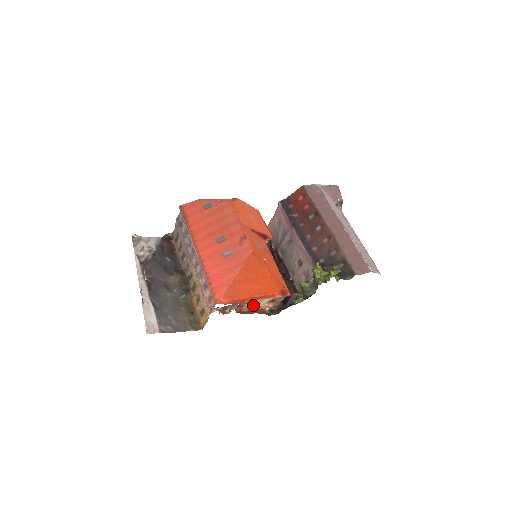
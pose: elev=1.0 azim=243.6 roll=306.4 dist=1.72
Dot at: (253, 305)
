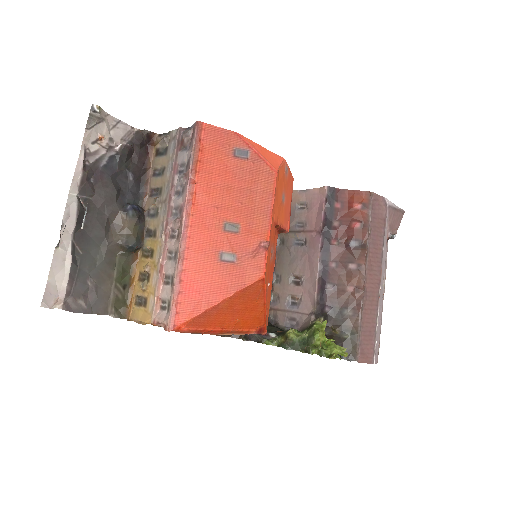
Dot at: occluded
